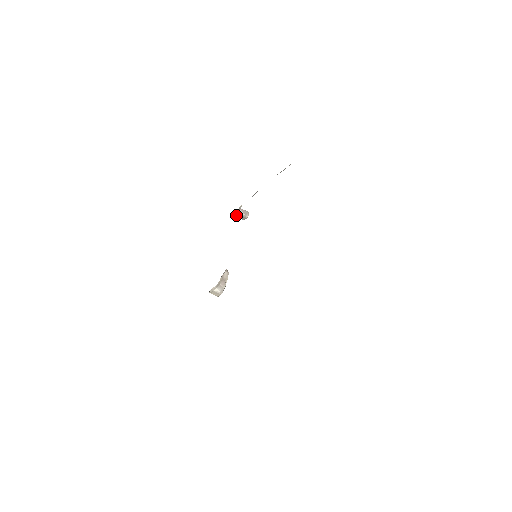
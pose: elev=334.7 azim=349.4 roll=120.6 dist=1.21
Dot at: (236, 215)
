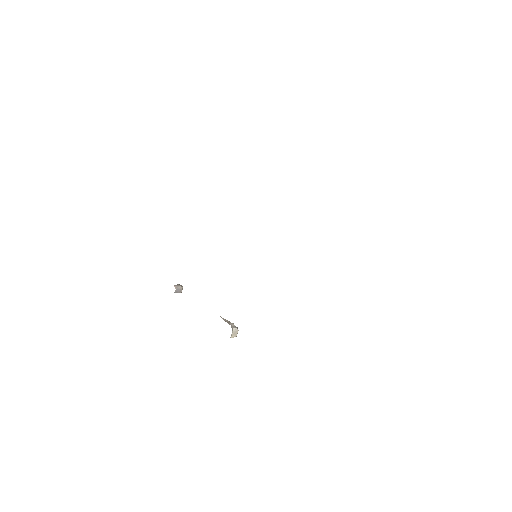
Dot at: occluded
